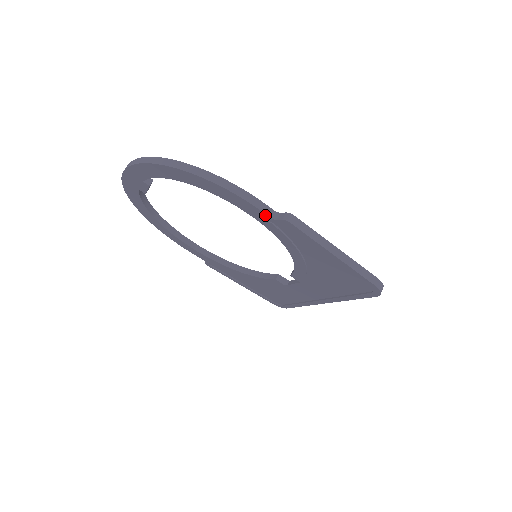
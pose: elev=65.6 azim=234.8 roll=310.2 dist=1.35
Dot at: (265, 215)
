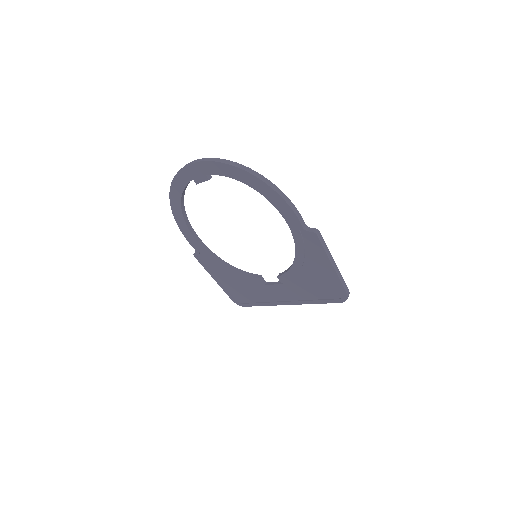
Dot at: (300, 226)
